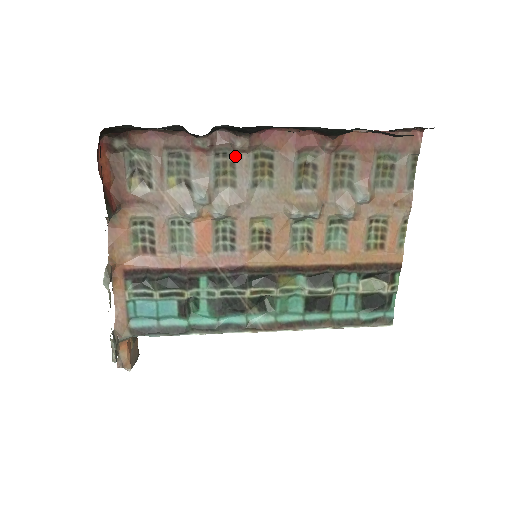
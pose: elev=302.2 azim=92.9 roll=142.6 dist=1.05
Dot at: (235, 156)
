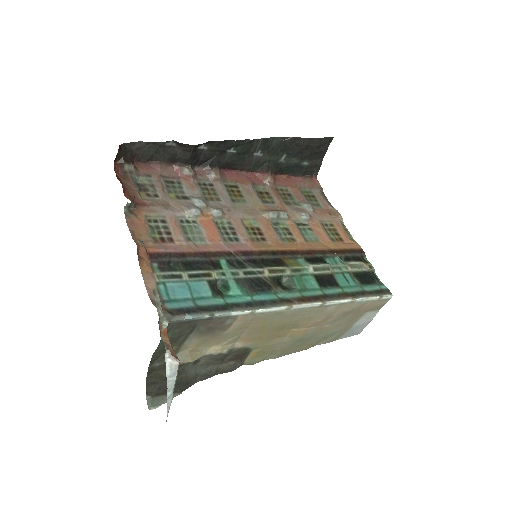
Dot at: (212, 185)
